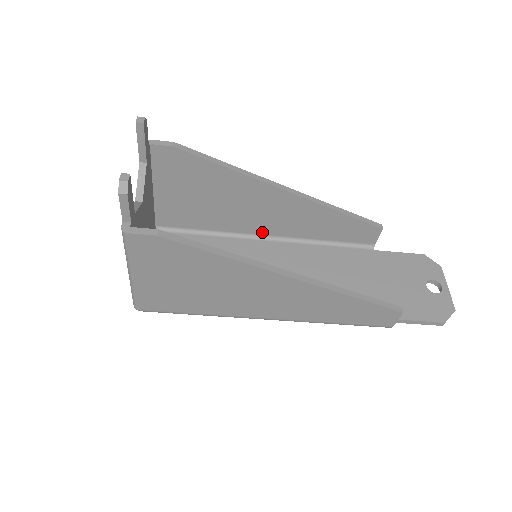
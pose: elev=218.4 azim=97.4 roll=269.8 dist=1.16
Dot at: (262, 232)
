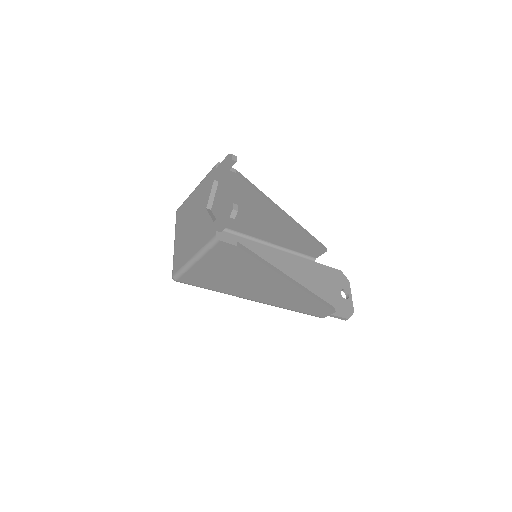
Dot at: (252, 235)
